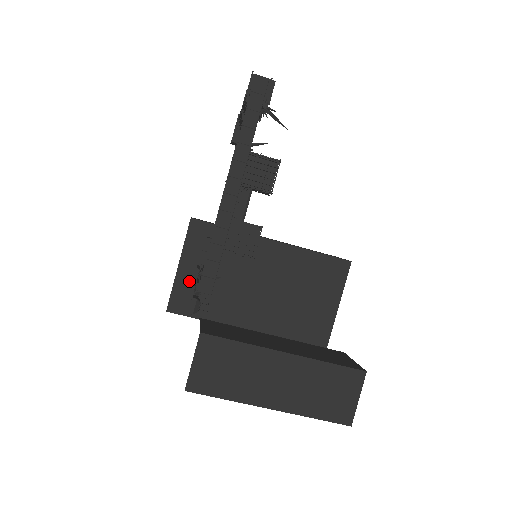
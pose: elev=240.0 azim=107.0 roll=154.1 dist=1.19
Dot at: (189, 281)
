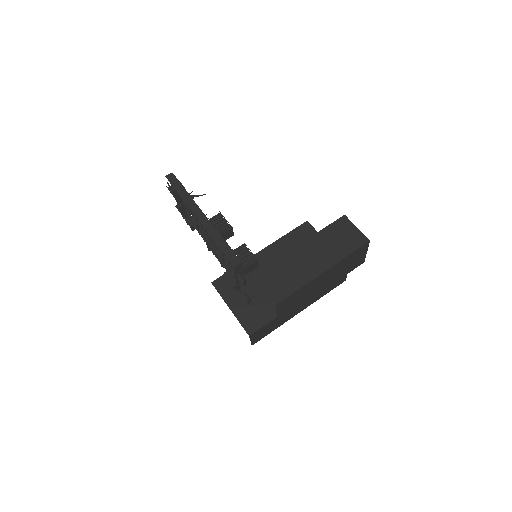
Dot at: (243, 310)
